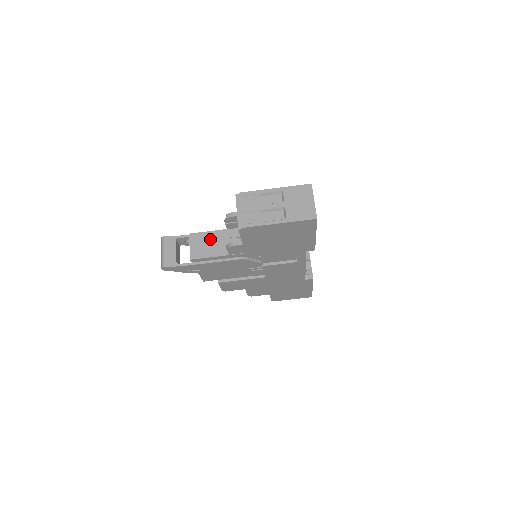
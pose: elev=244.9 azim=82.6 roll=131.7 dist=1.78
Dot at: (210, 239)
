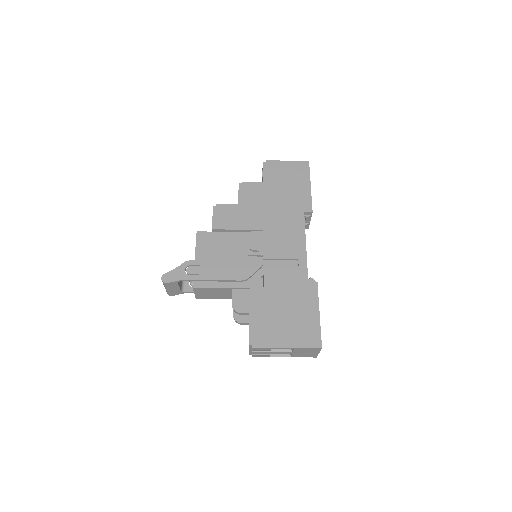
Dot at: (215, 292)
